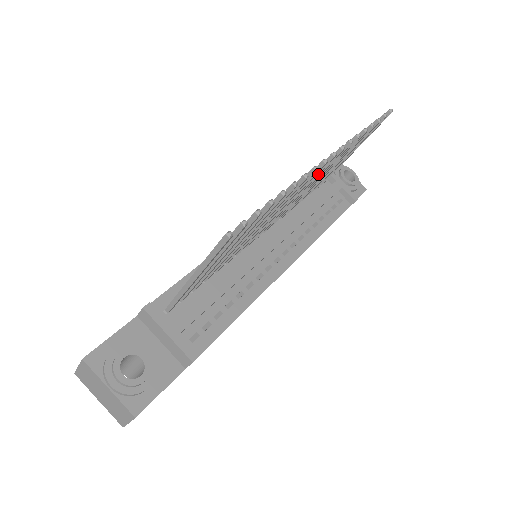
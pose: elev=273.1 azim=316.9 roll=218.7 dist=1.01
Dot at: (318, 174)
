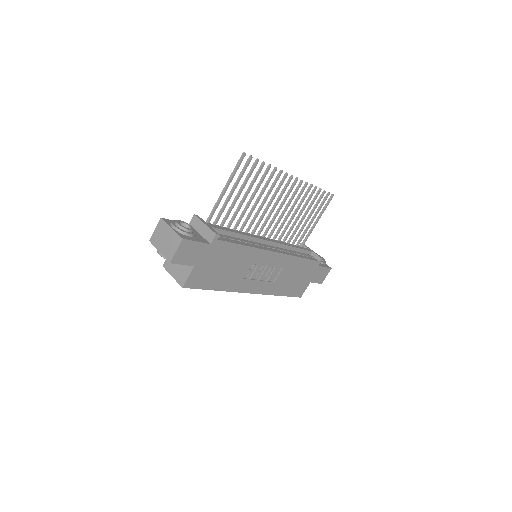
Dot at: (290, 191)
